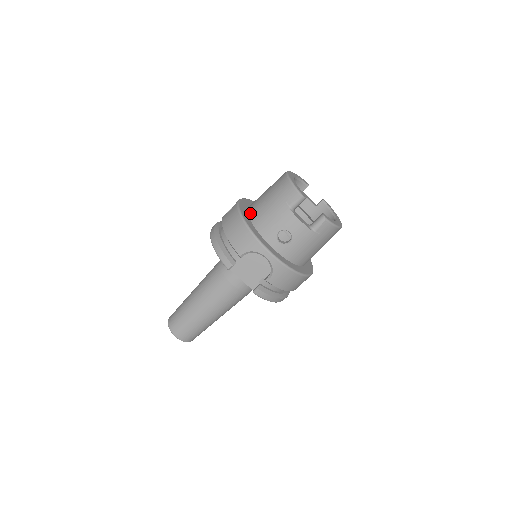
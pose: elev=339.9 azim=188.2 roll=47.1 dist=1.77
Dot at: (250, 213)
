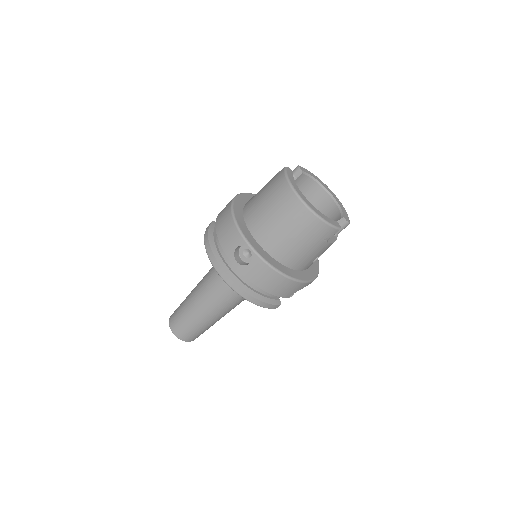
Dot at: (277, 257)
